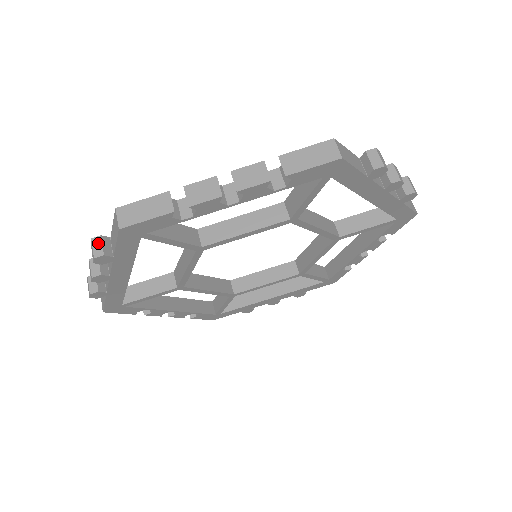
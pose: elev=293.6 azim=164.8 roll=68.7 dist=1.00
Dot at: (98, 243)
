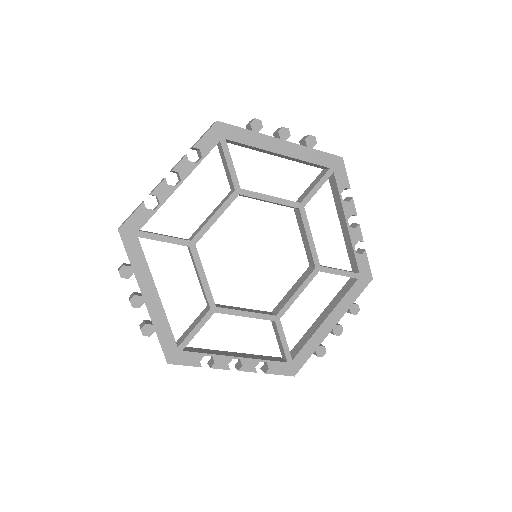
Dot at: (121, 266)
